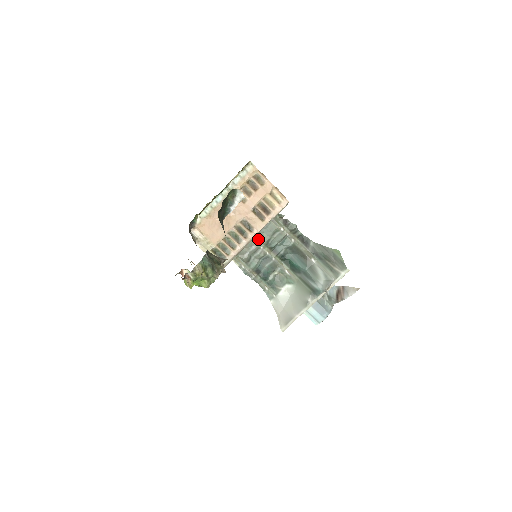
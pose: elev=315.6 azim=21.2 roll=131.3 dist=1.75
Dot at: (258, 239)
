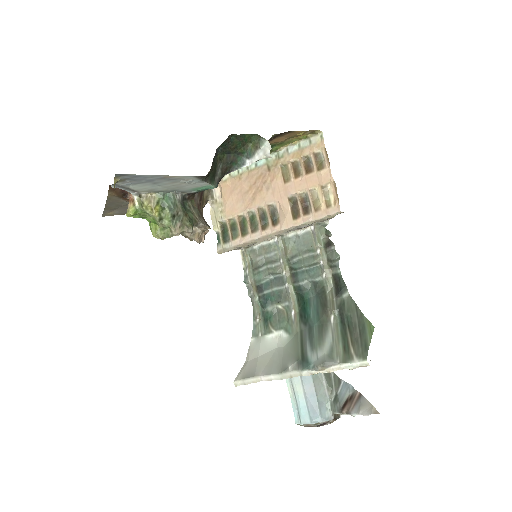
Dot at: (284, 247)
